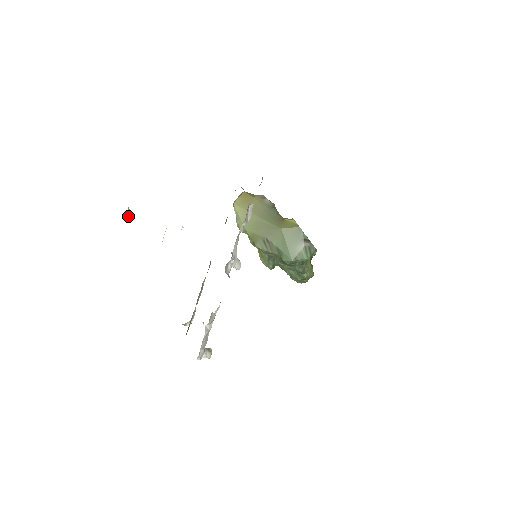
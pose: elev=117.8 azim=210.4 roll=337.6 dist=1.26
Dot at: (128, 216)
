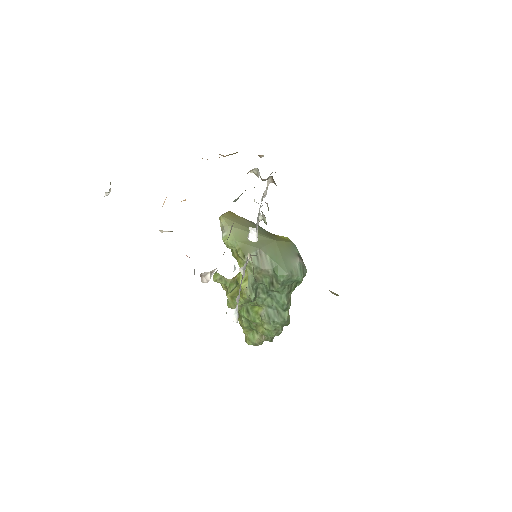
Dot at: (110, 189)
